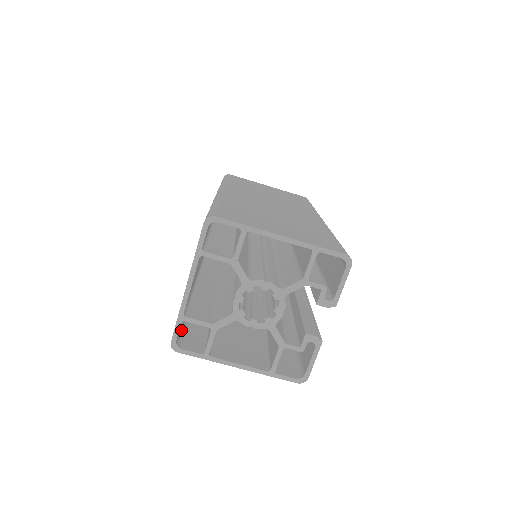
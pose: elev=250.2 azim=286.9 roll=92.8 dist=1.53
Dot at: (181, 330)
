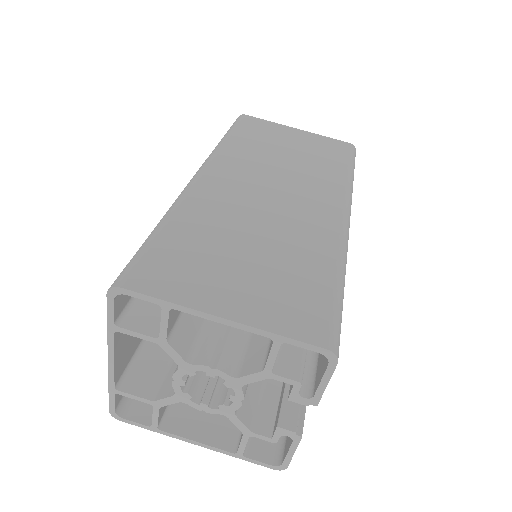
Dot at: occluded
